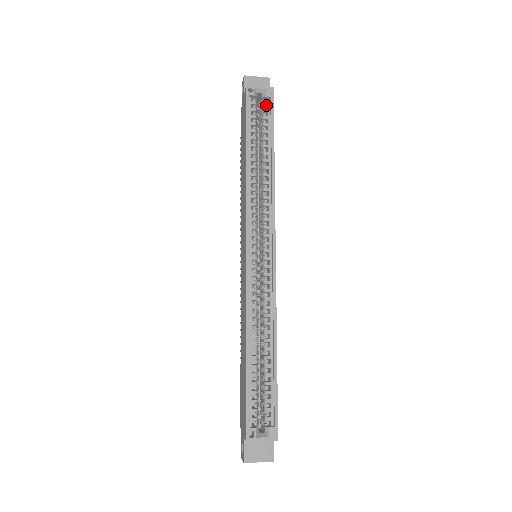
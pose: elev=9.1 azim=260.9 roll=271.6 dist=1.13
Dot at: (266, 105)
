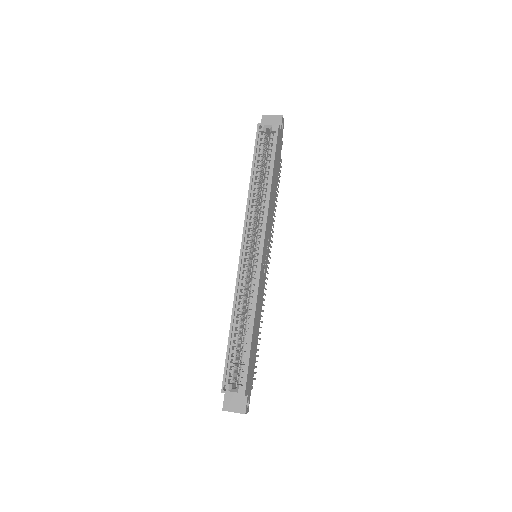
Dot at: (272, 138)
